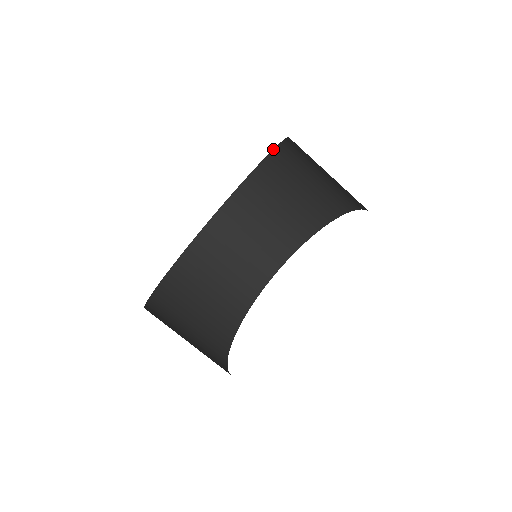
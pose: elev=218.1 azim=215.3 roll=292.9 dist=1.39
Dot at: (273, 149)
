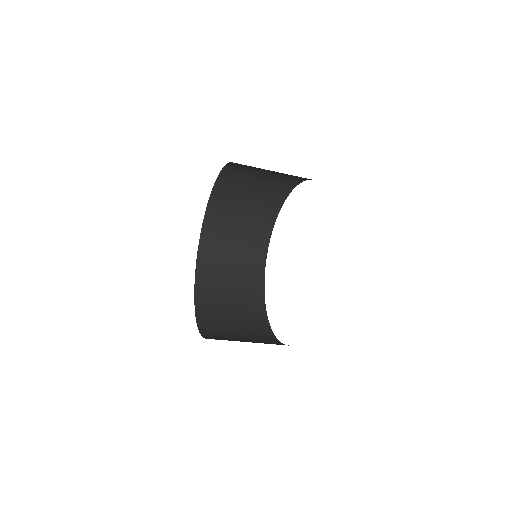
Dot at: (216, 179)
